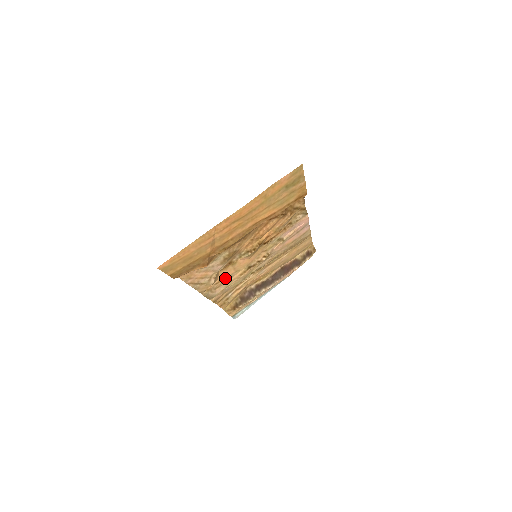
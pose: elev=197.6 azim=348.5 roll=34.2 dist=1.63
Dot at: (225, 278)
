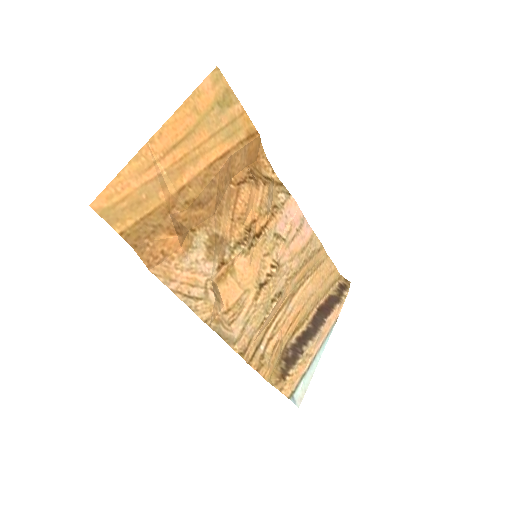
Dot at: (234, 304)
